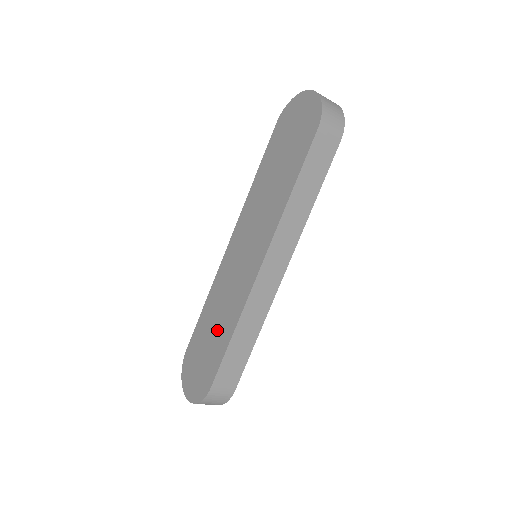
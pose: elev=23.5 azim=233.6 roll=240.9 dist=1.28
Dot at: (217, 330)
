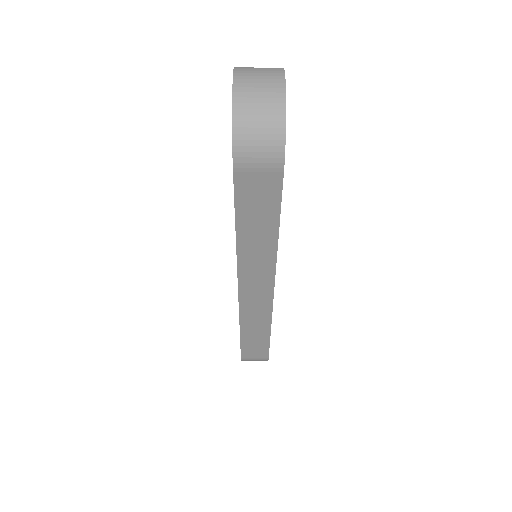
Dot at: occluded
